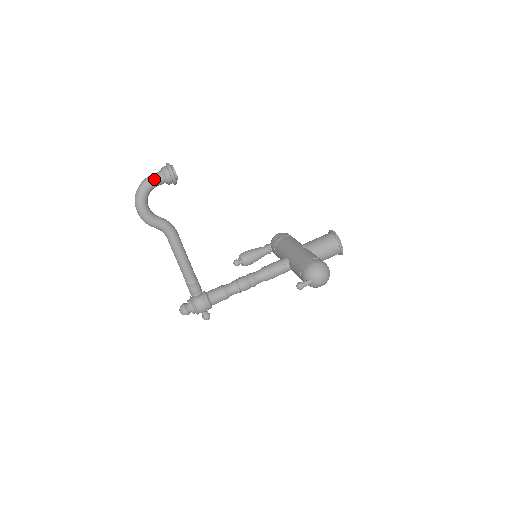
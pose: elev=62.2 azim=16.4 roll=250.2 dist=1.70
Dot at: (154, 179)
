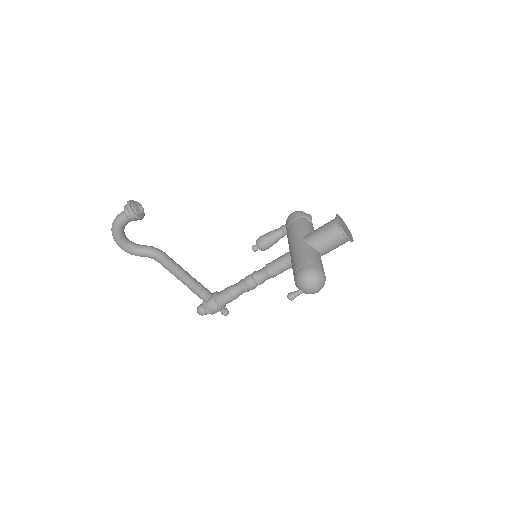
Dot at: (120, 220)
